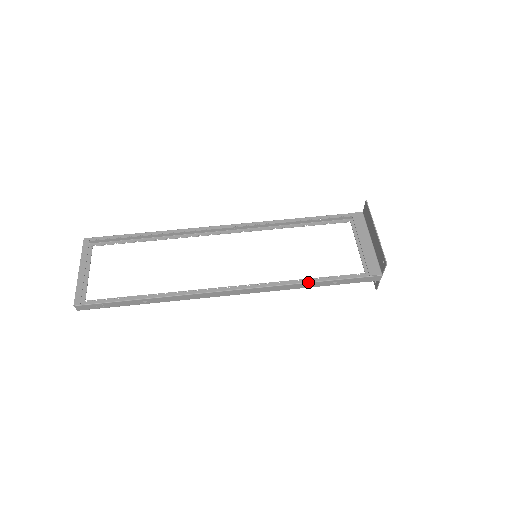
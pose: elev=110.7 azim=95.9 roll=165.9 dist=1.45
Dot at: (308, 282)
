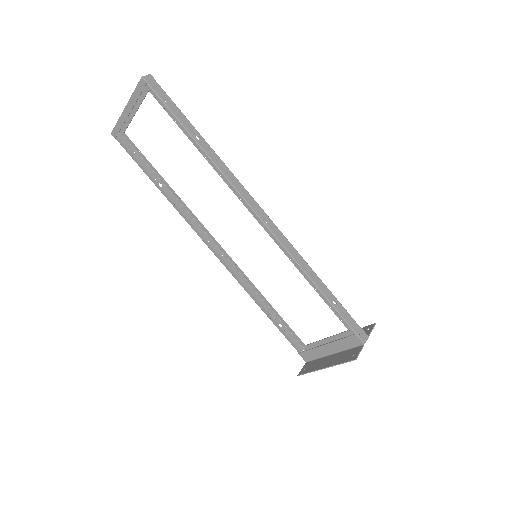
Dot at: (261, 309)
